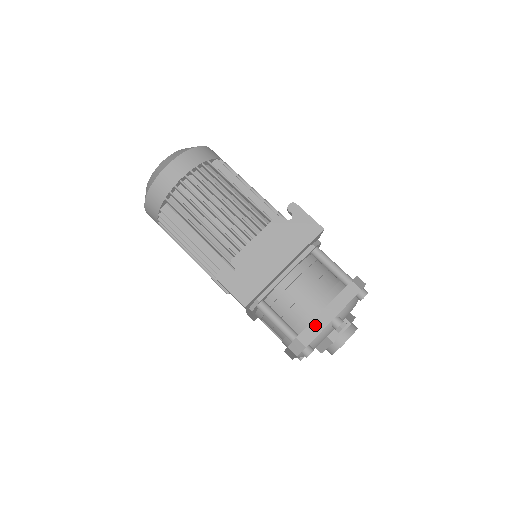
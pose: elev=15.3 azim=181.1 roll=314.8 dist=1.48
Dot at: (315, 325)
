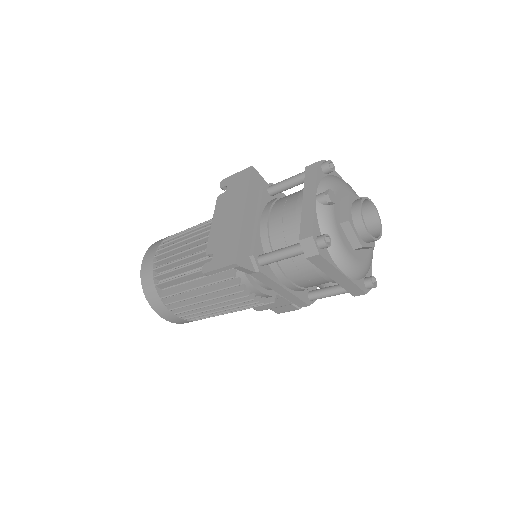
Dot at: (305, 217)
